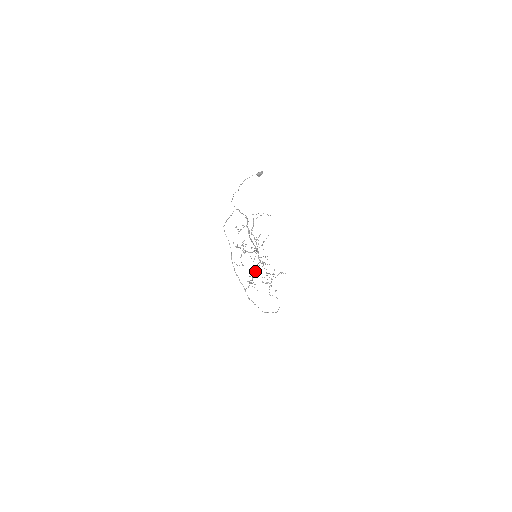
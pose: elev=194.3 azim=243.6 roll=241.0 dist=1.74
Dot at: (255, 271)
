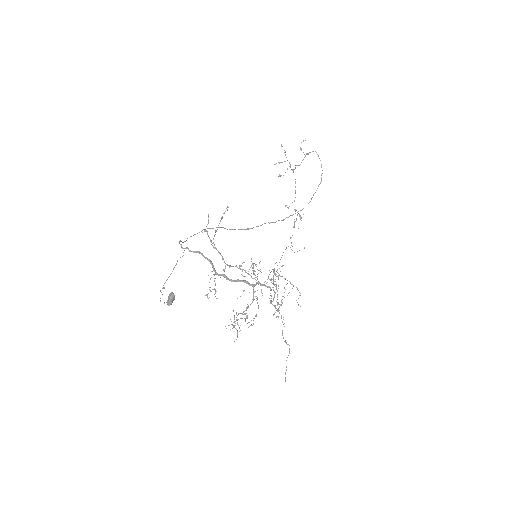
Dot at: occluded
